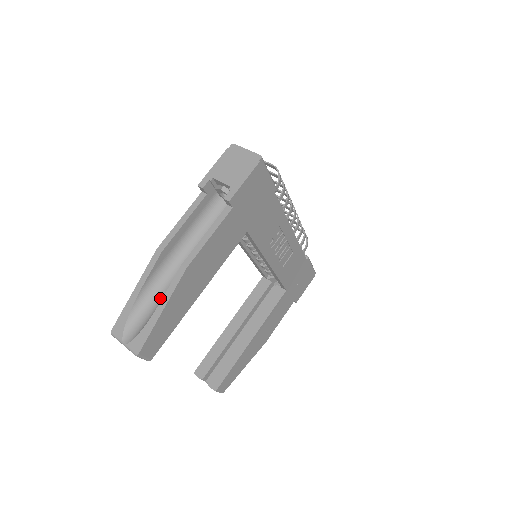
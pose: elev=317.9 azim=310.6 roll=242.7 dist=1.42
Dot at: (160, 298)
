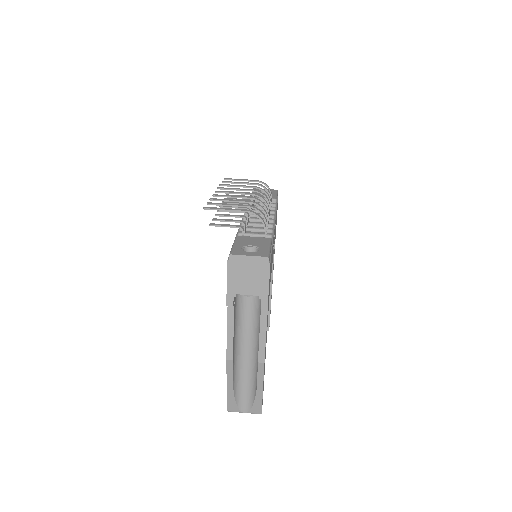
Dot at: (247, 377)
